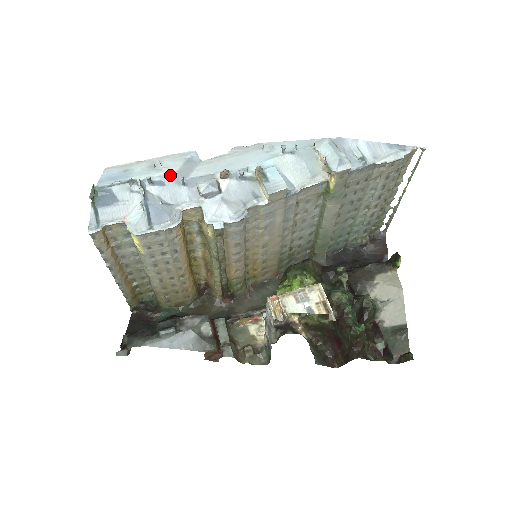
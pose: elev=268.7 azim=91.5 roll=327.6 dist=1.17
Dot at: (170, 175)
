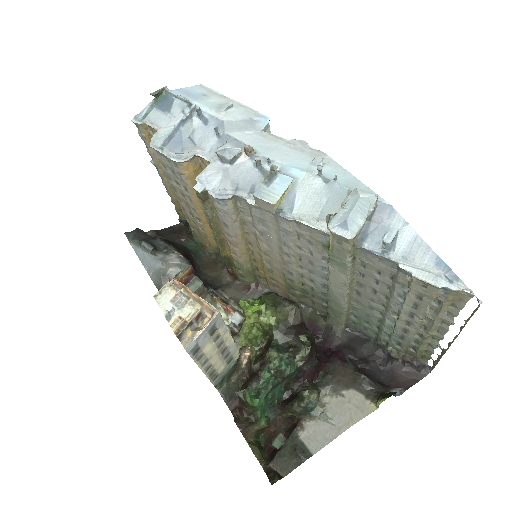
Dot at: (218, 120)
